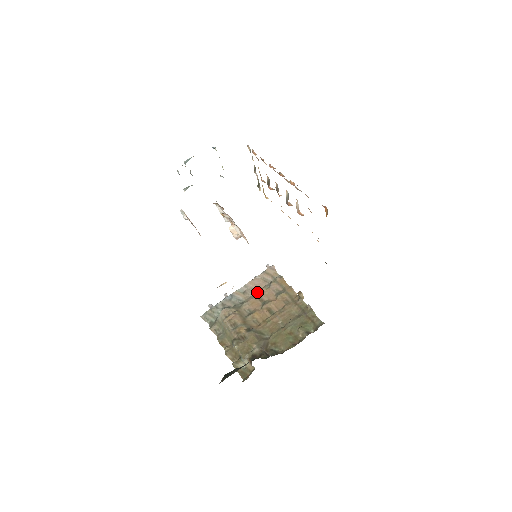
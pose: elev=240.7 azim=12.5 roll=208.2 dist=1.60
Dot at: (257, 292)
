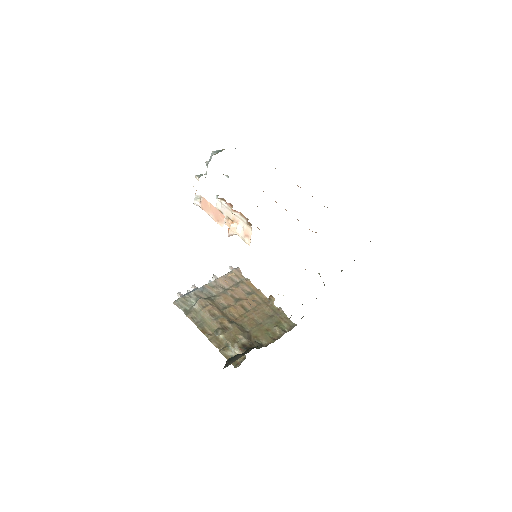
Dot at: (227, 289)
